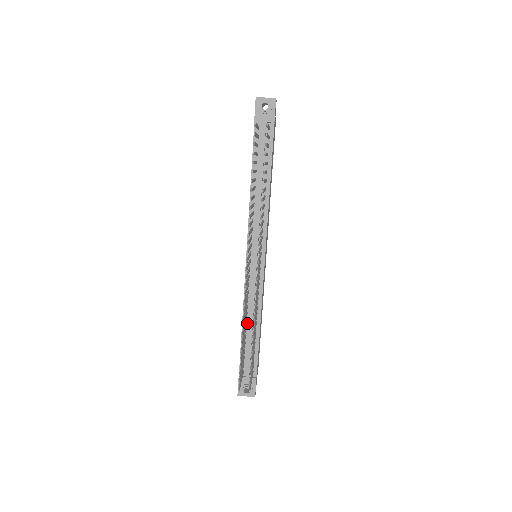
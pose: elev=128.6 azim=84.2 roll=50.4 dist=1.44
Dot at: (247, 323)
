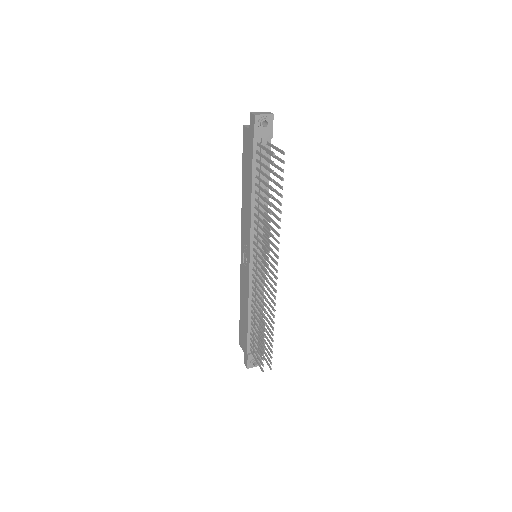
Dot at: (252, 312)
